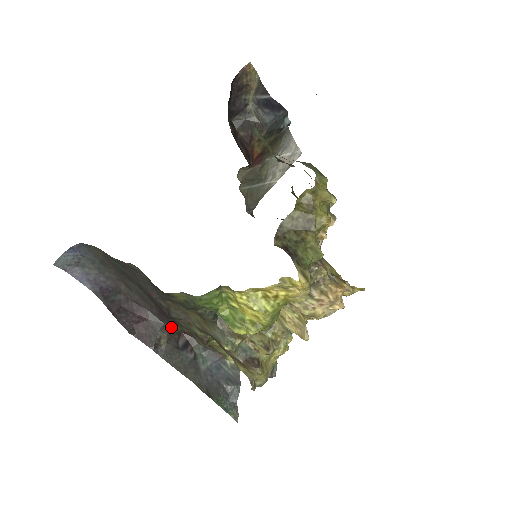
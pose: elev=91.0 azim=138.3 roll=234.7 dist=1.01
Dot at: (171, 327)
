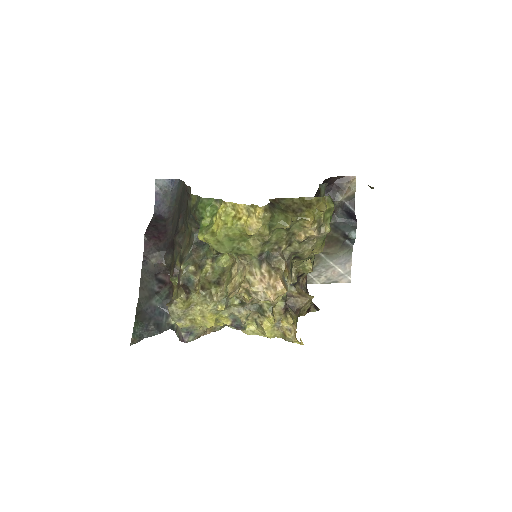
Dot at: (167, 256)
